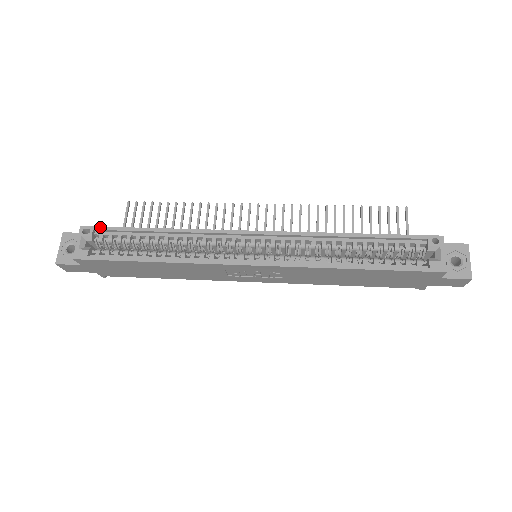
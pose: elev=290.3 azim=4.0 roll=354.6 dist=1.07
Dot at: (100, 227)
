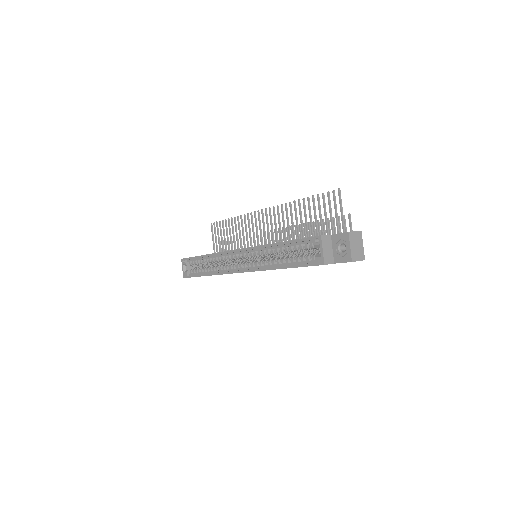
Dot at: (187, 258)
